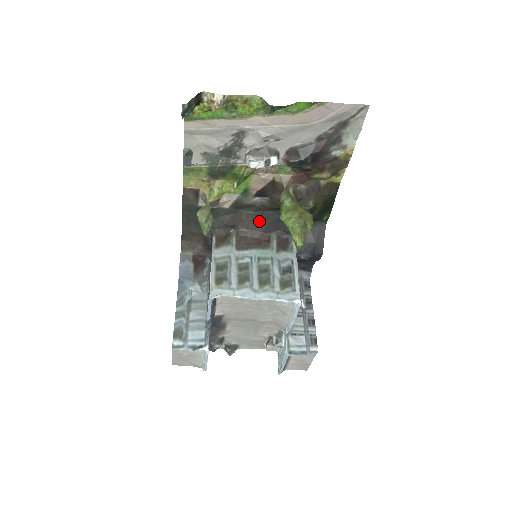
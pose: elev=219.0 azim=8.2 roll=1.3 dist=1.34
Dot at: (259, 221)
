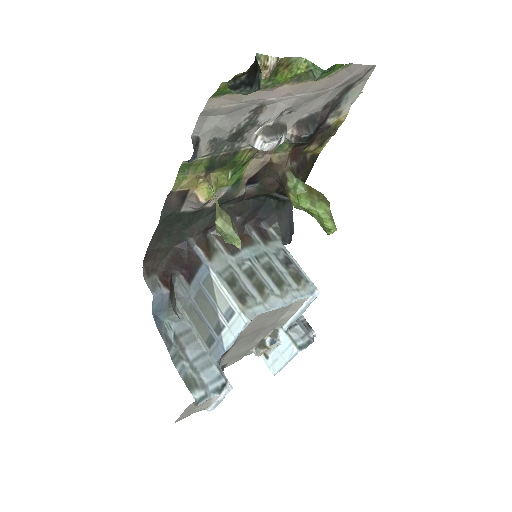
Dot at: (238, 214)
